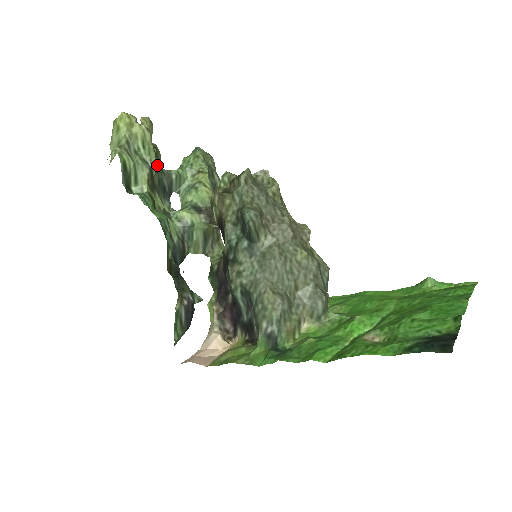
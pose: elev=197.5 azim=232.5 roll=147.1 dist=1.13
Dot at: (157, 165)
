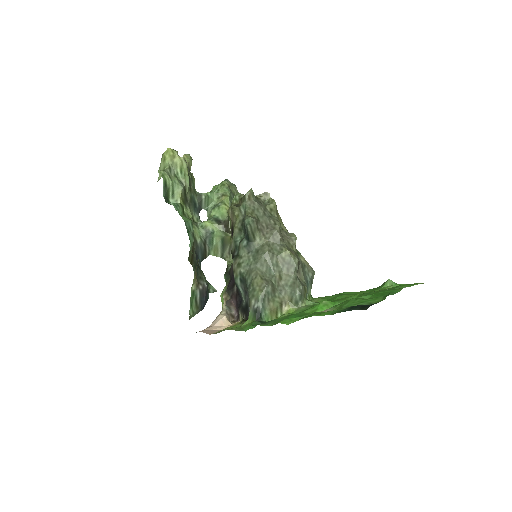
Dot at: (191, 187)
